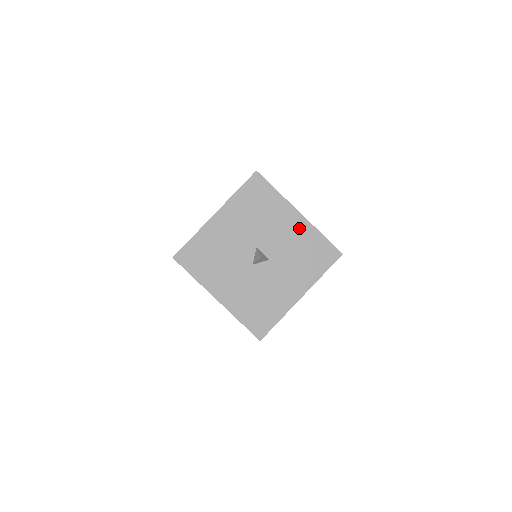
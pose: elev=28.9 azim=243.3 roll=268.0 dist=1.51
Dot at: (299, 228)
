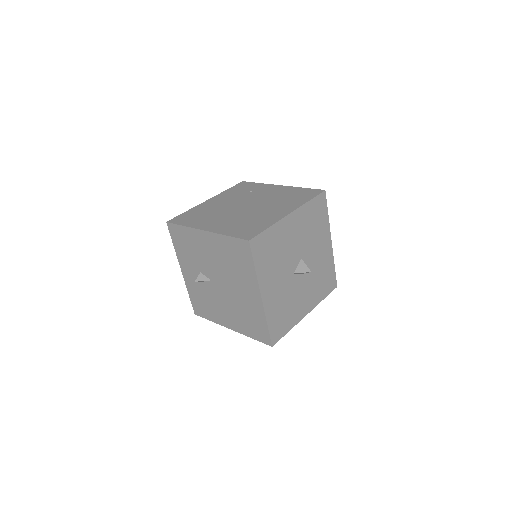
Dot at: (327, 254)
